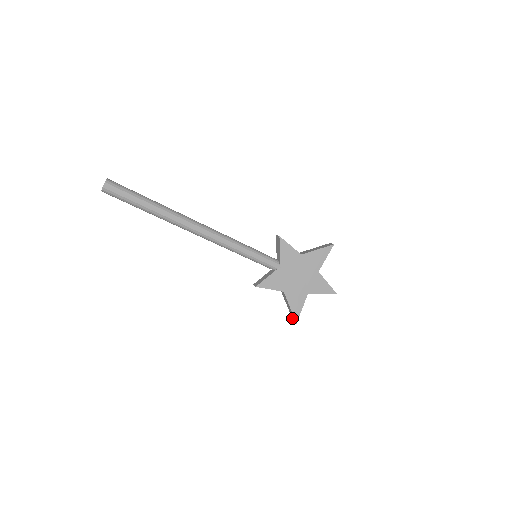
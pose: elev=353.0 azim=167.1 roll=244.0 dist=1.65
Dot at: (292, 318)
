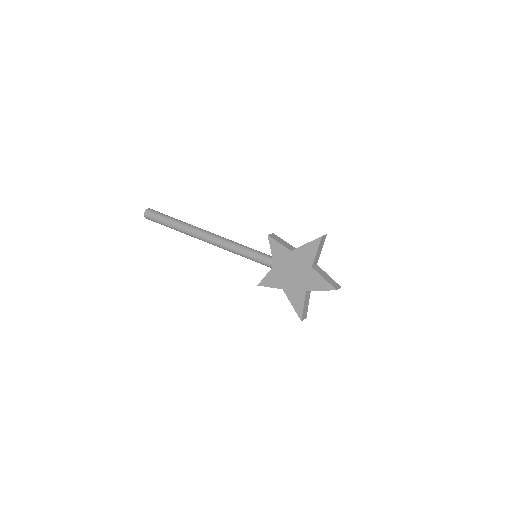
Dot at: occluded
